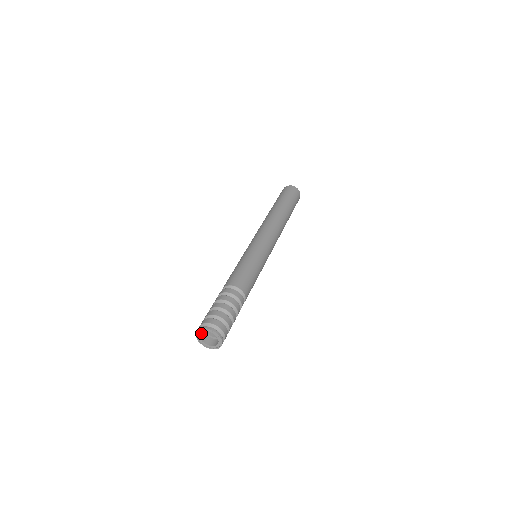
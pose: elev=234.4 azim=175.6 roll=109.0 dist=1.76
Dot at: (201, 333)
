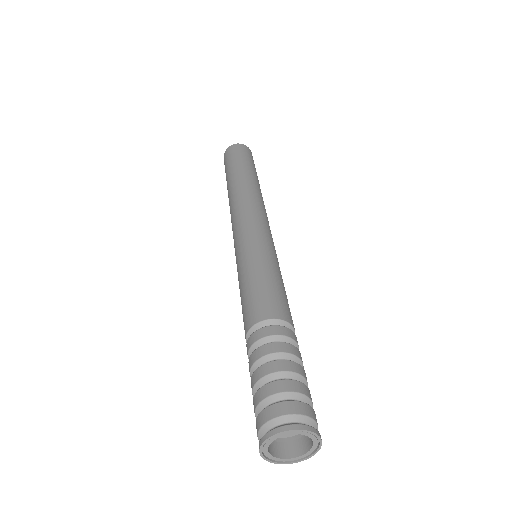
Dot at: occluded
